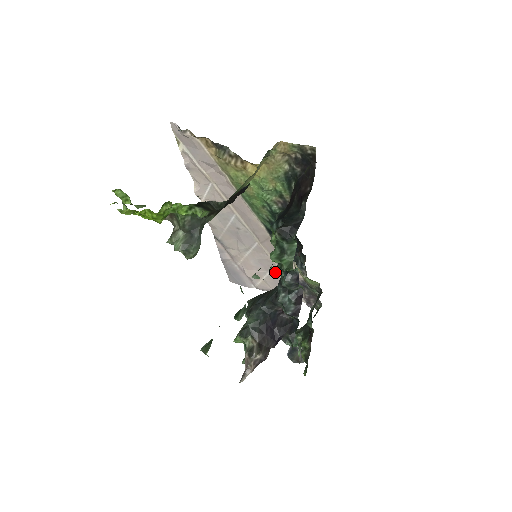
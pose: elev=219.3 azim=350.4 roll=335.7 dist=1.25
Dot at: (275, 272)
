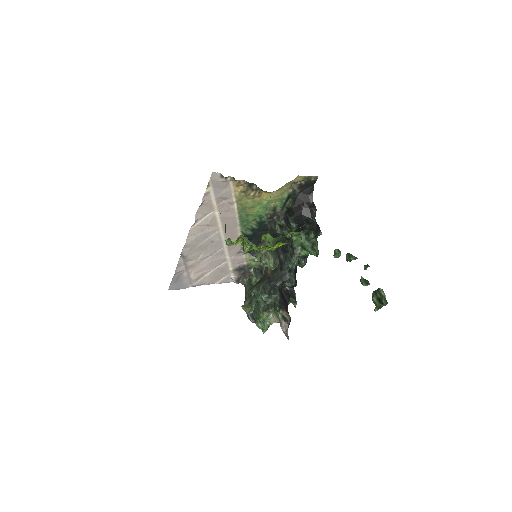
Dot at: (222, 267)
